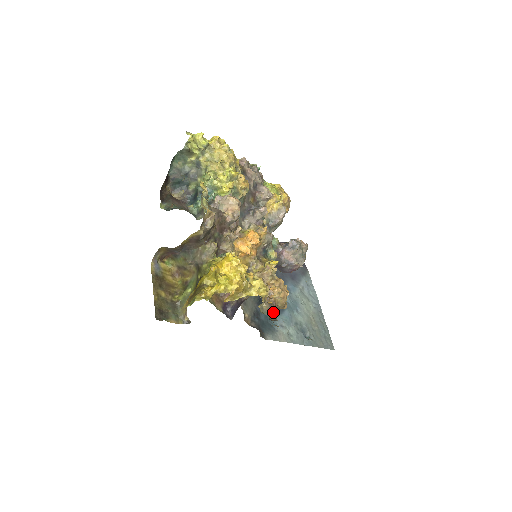
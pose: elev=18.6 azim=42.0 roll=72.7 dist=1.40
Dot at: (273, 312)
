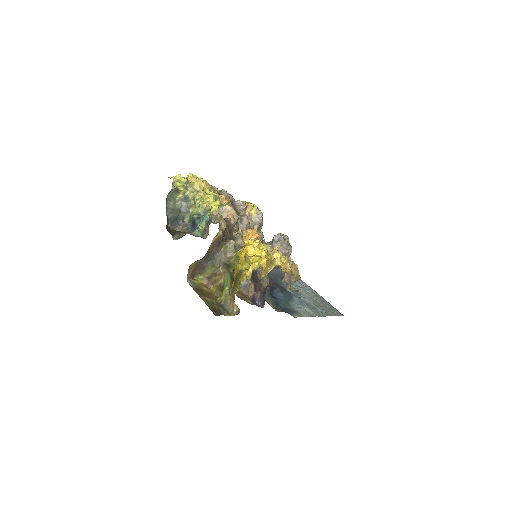
Dot at: (294, 282)
